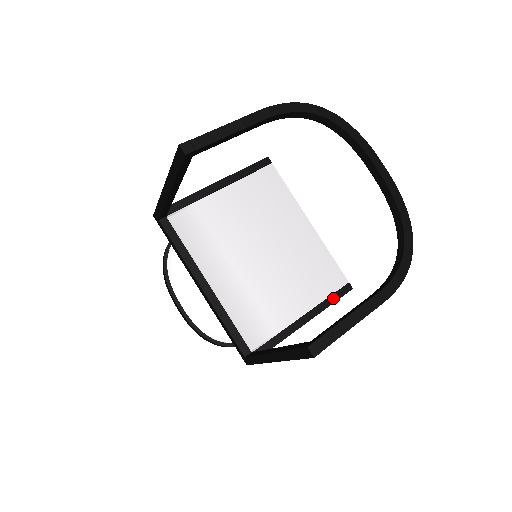
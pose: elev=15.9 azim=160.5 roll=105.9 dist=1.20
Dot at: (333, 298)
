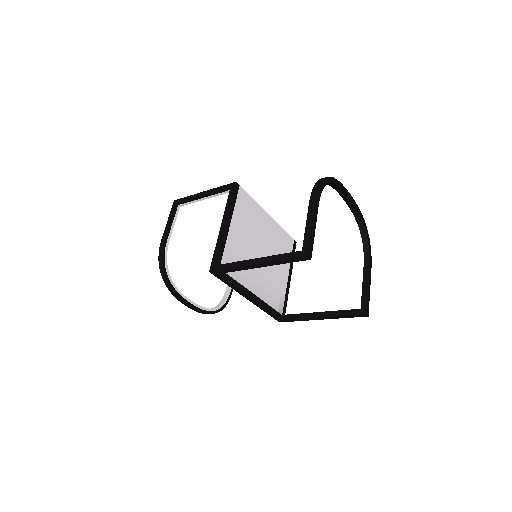
Dot at: occluded
